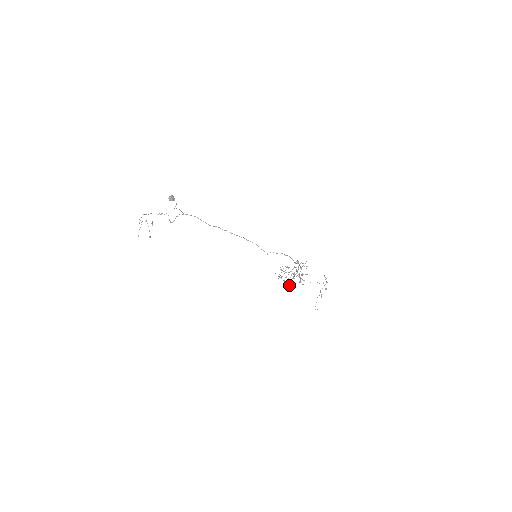
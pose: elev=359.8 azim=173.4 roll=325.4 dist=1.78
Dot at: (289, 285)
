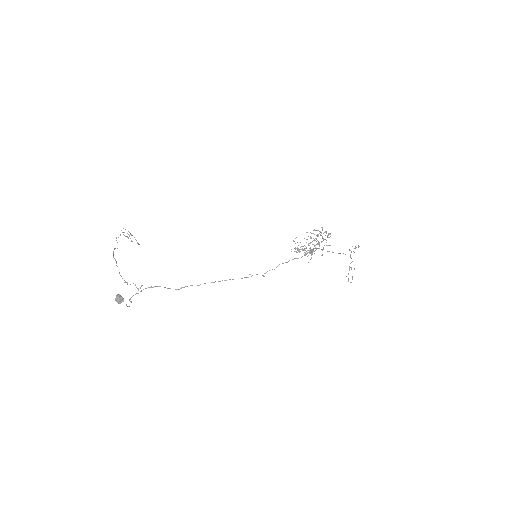
Dot at: (311, 258)
